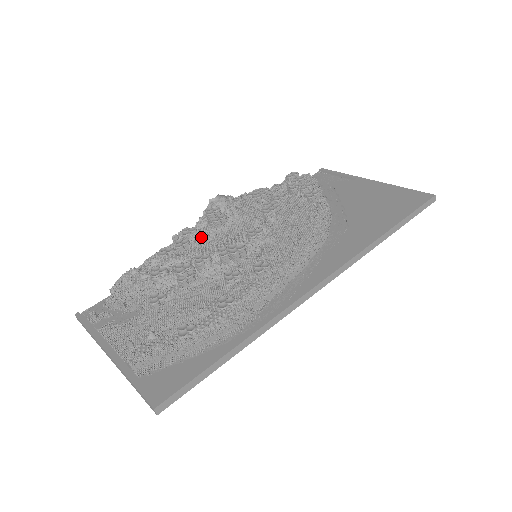
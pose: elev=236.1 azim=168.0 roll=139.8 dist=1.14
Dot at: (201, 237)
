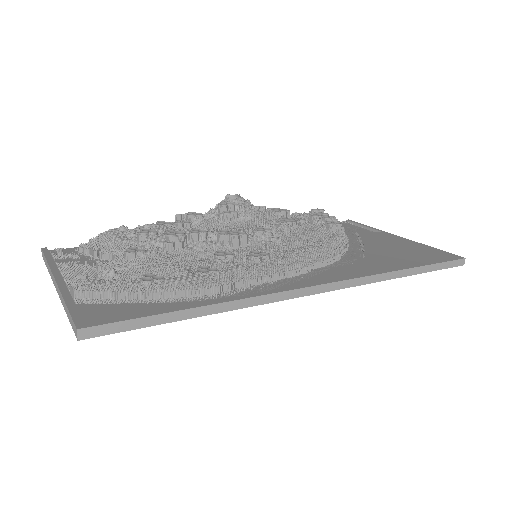
Dot at: (205, 223)
